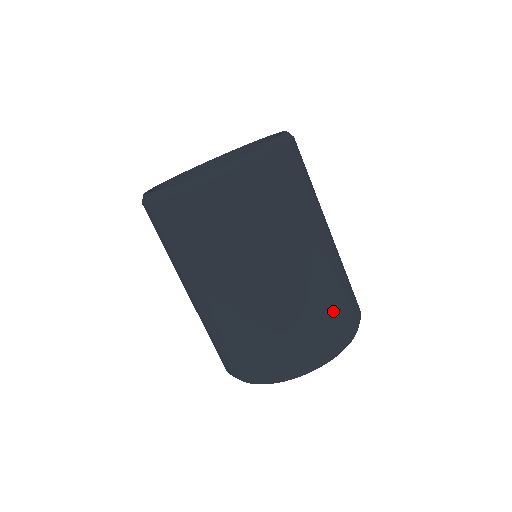
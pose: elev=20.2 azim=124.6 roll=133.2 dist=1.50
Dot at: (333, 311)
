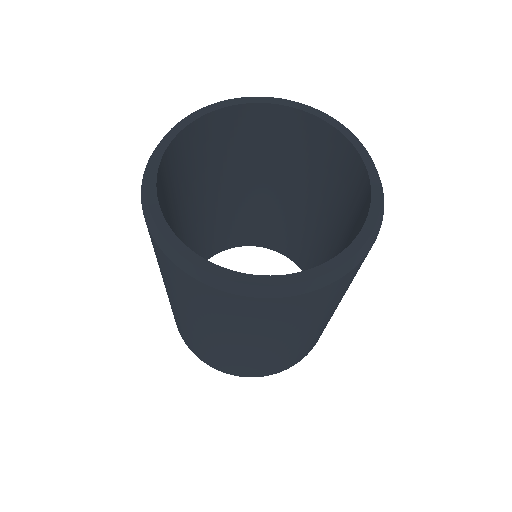
Dot at: occluded
